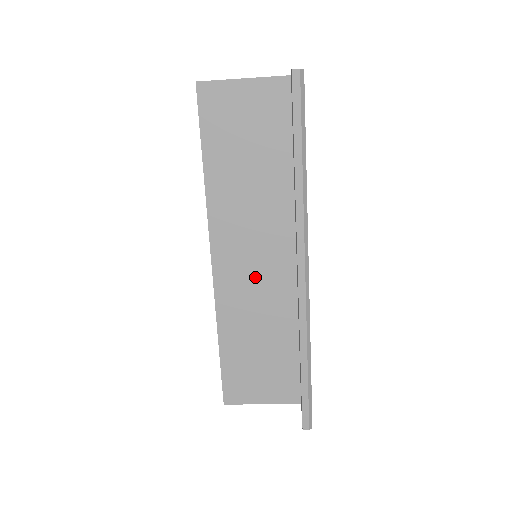
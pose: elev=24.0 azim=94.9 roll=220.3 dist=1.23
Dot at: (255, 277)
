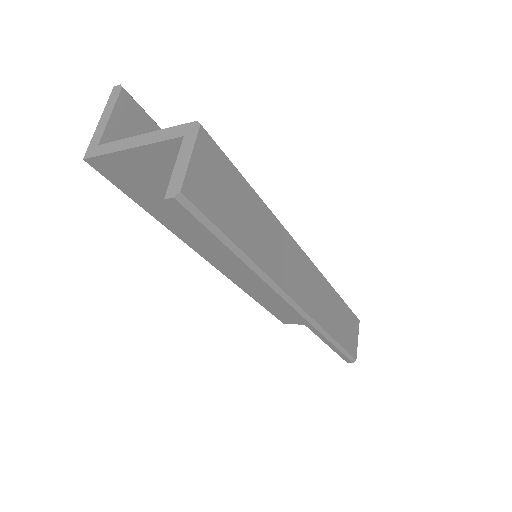
Dot at: occluded
